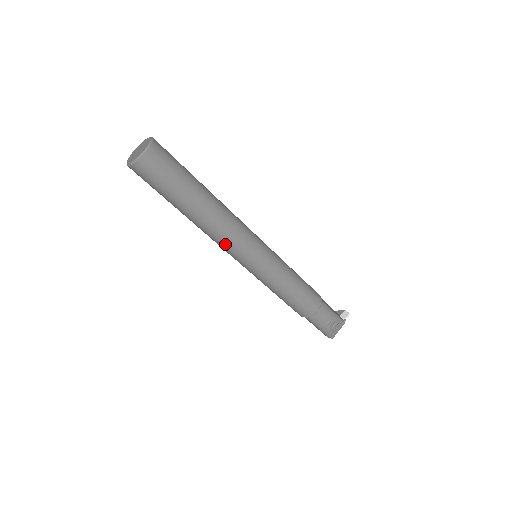
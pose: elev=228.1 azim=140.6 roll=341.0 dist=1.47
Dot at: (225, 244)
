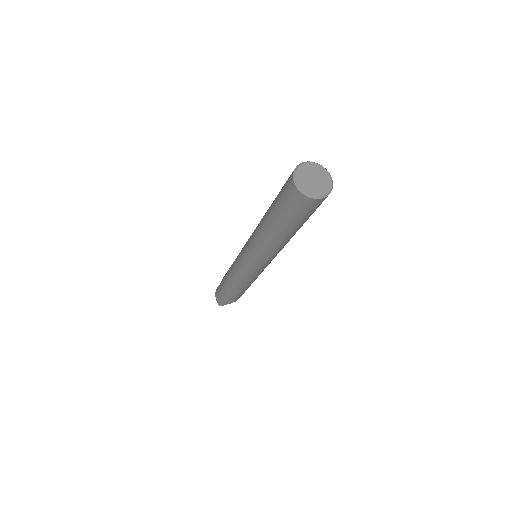
Dot at: (262, 254)
